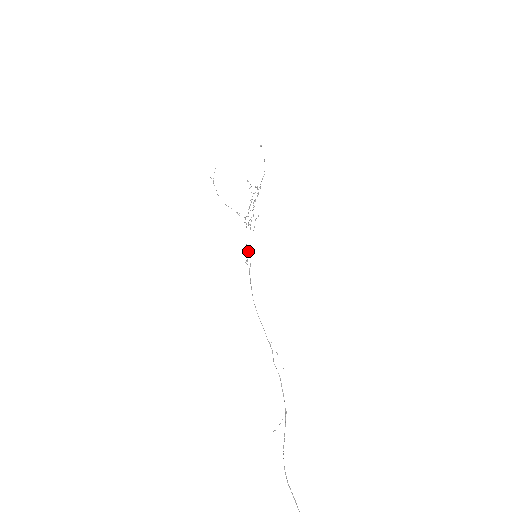
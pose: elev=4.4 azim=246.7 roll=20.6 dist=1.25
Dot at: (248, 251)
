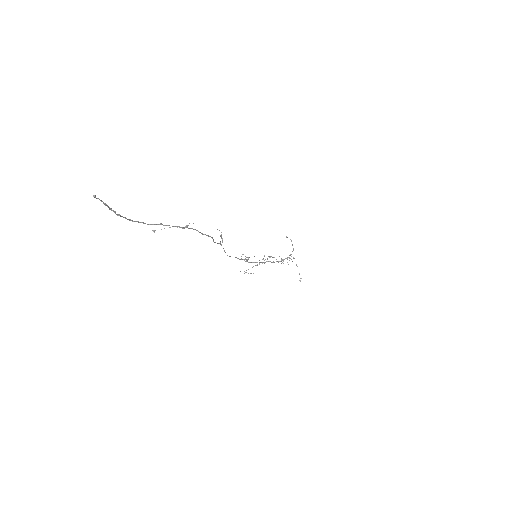
Dot at: (247, 257)
